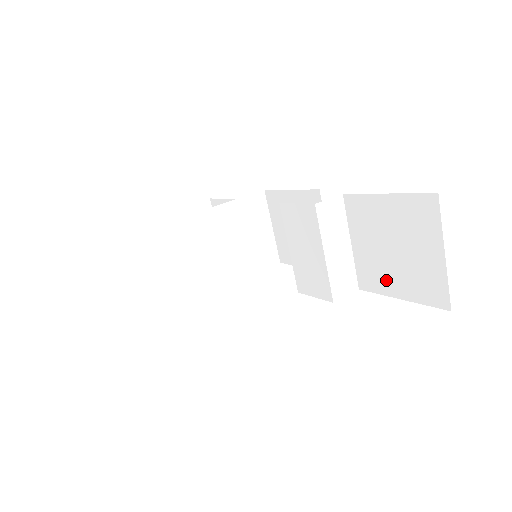
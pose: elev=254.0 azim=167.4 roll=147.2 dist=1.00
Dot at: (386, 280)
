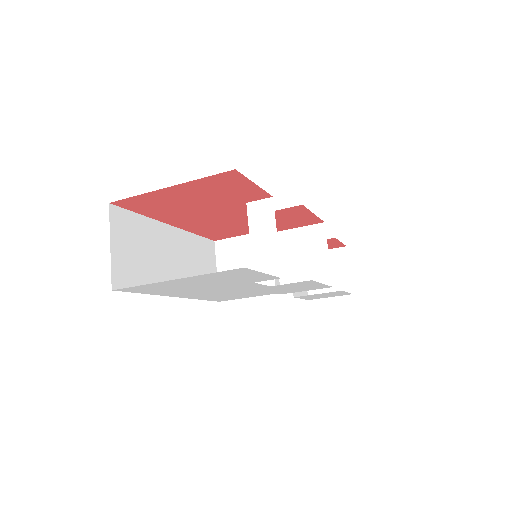
Dot at: occluded
